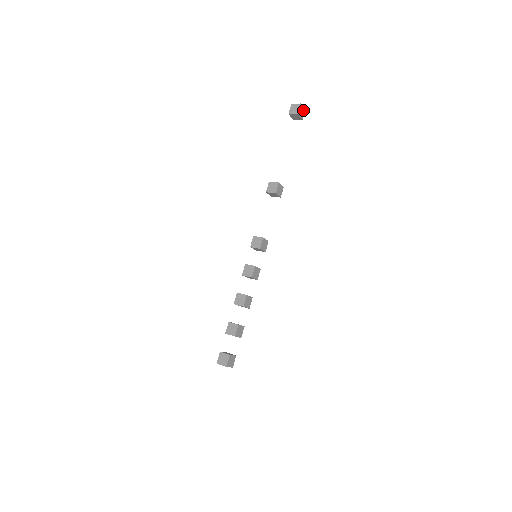
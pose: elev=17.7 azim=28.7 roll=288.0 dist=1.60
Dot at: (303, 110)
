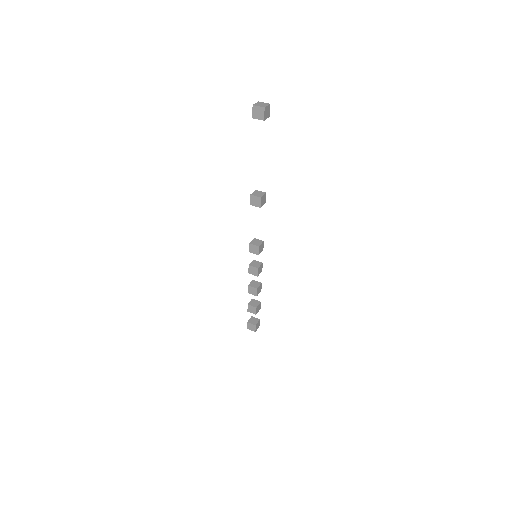
Dot at: (268, 108)
